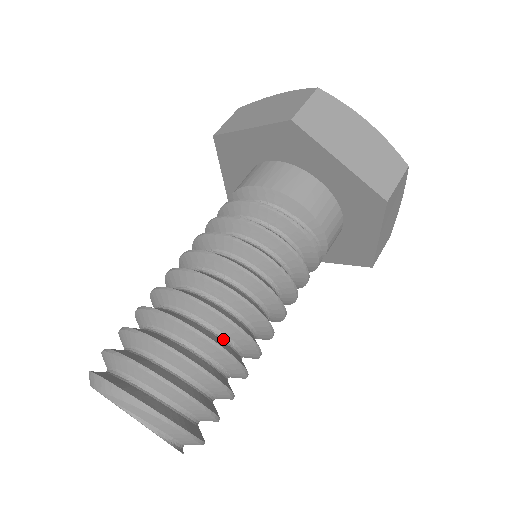
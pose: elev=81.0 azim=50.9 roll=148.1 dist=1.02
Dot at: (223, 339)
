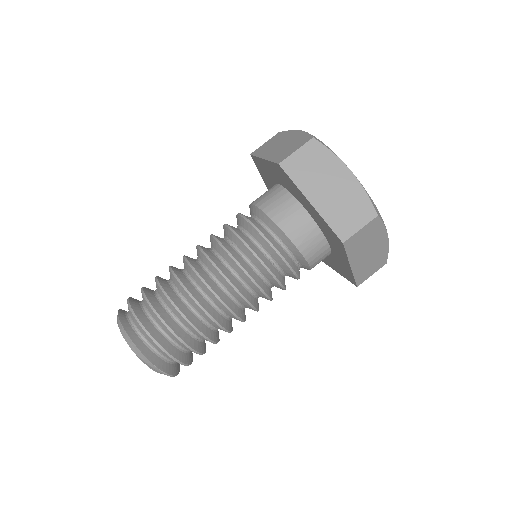
Dot at: (216, 330)
